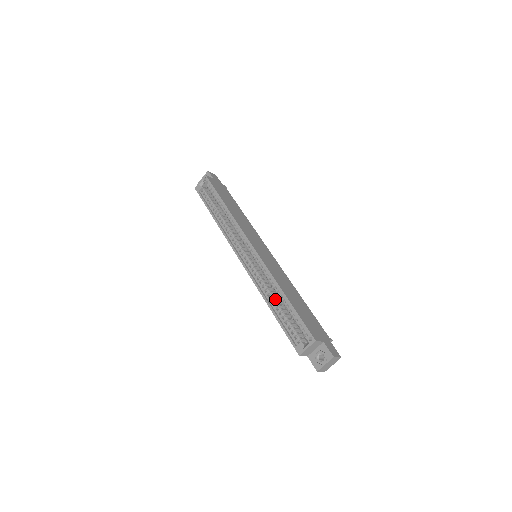
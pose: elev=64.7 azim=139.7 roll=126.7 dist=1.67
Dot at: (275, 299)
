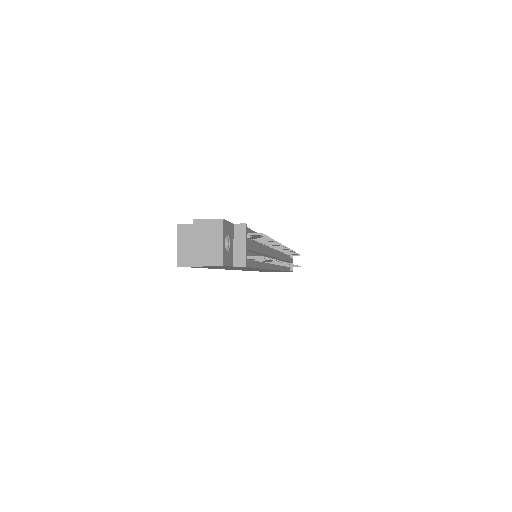
Dot at: occluded
